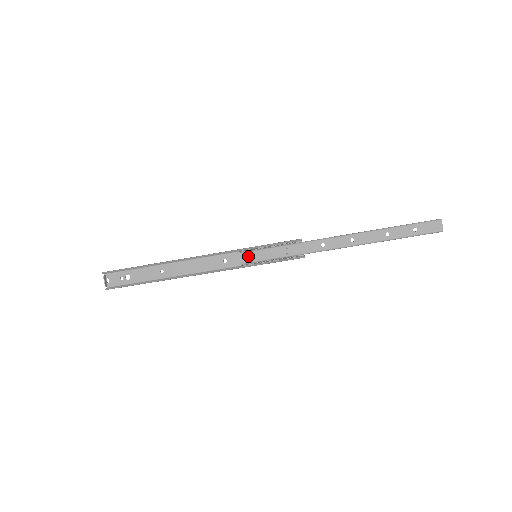
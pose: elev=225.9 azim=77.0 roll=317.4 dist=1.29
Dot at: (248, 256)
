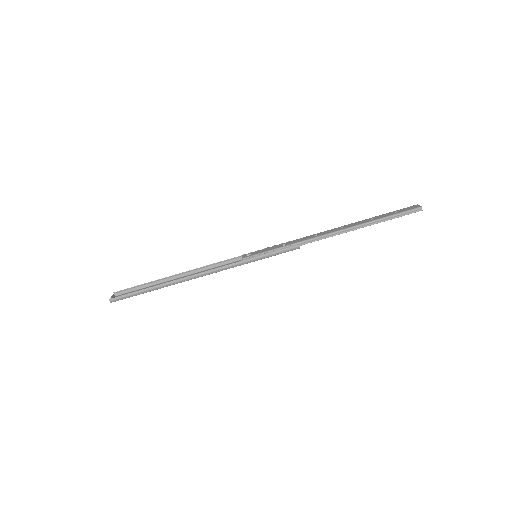
Dot at: occluded
